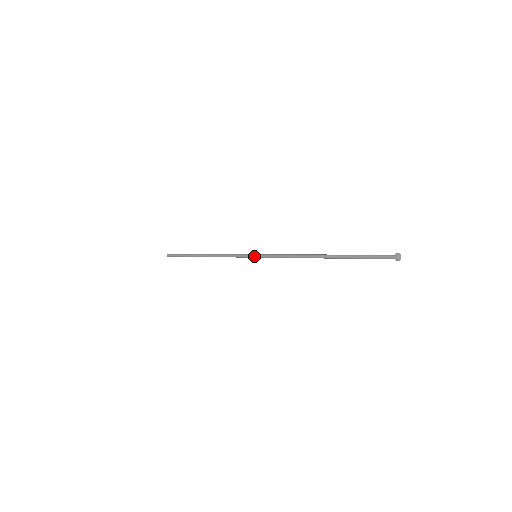
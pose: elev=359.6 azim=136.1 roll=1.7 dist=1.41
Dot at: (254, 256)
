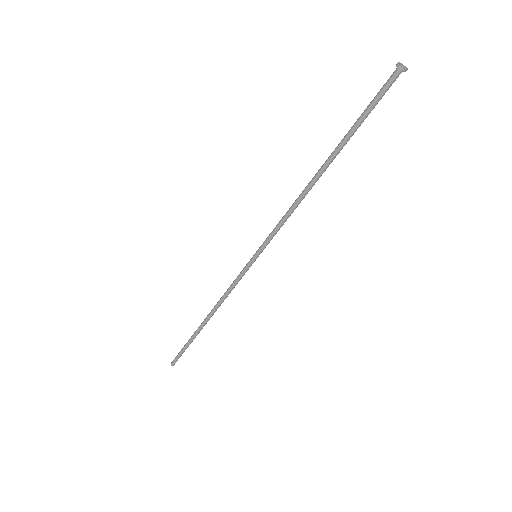
Dot at: (254, 255)
